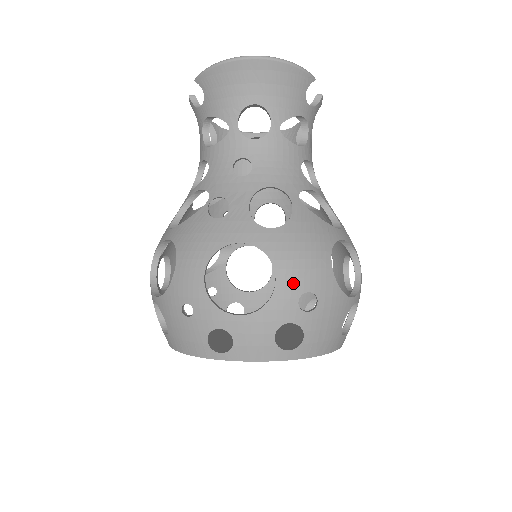
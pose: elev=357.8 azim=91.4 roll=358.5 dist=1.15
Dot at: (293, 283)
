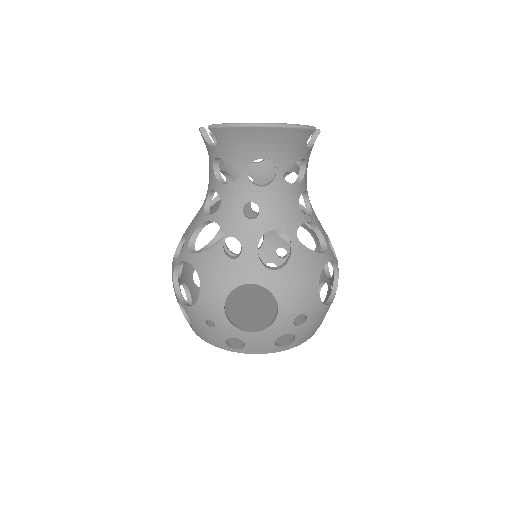
Dot at: (290, 311)
